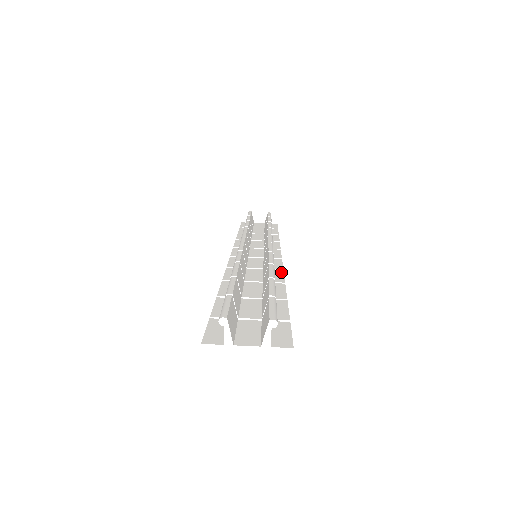
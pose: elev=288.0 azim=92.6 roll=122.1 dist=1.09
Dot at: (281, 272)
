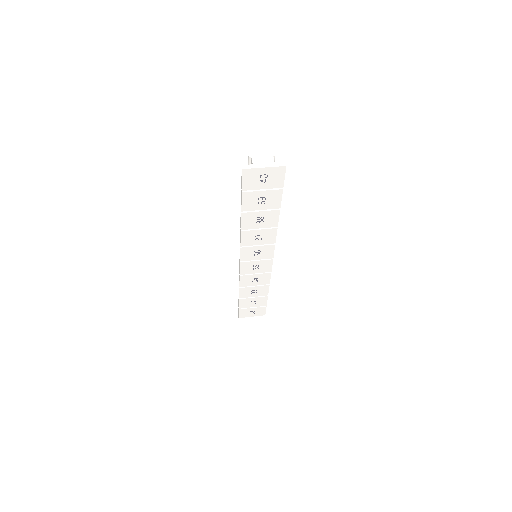
Dot at: occluded
